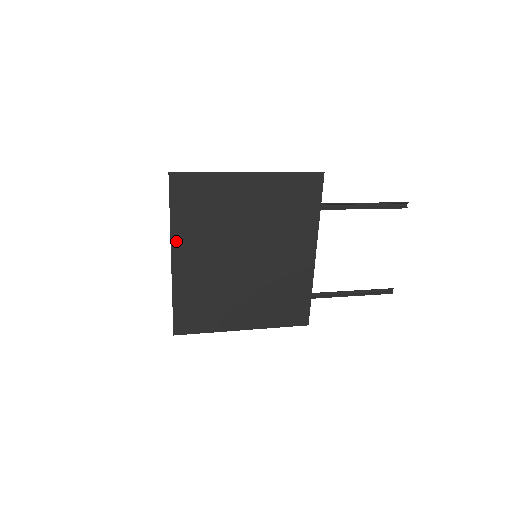
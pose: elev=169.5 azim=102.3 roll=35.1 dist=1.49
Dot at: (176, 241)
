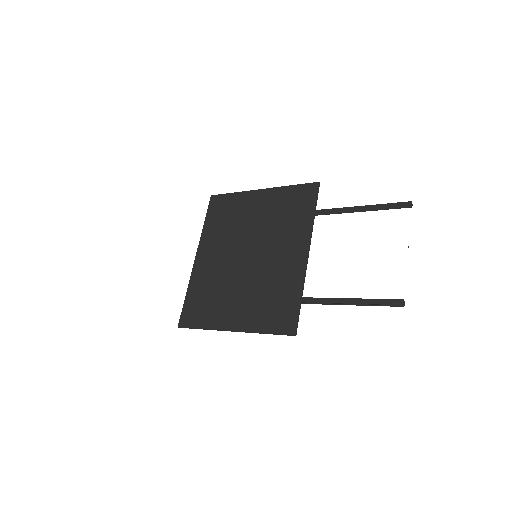
Dot at: (202, 243)
